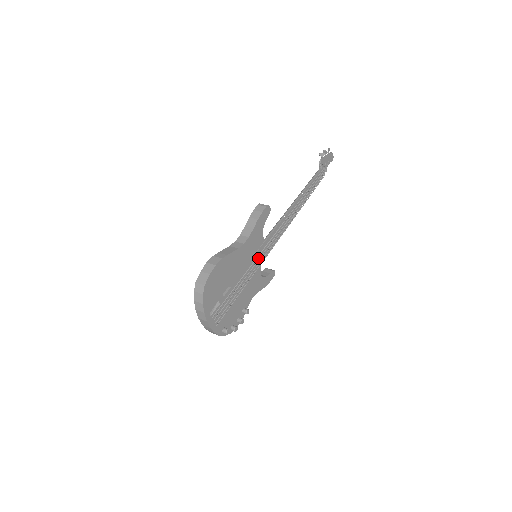
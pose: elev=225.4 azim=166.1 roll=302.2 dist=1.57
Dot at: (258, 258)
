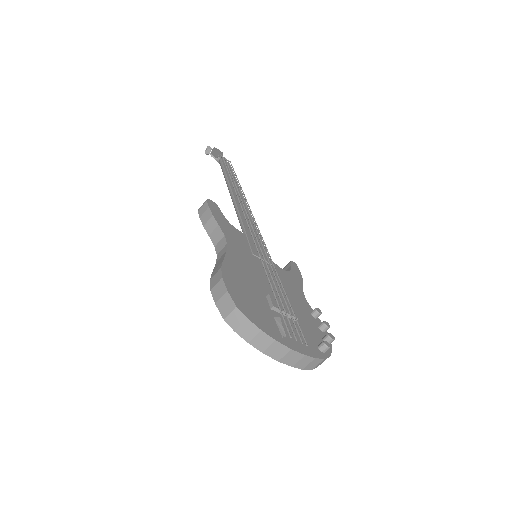
Dot at: (260, 254)
